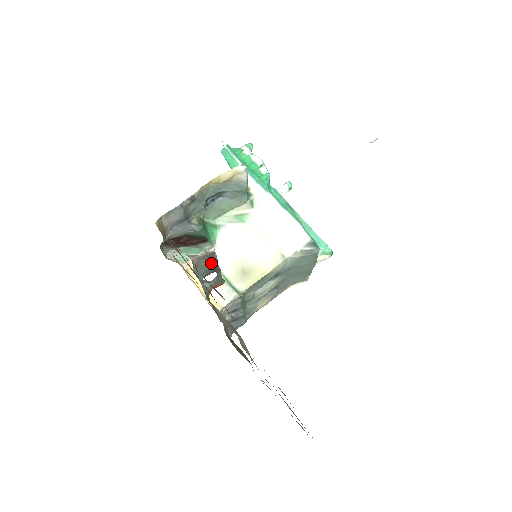
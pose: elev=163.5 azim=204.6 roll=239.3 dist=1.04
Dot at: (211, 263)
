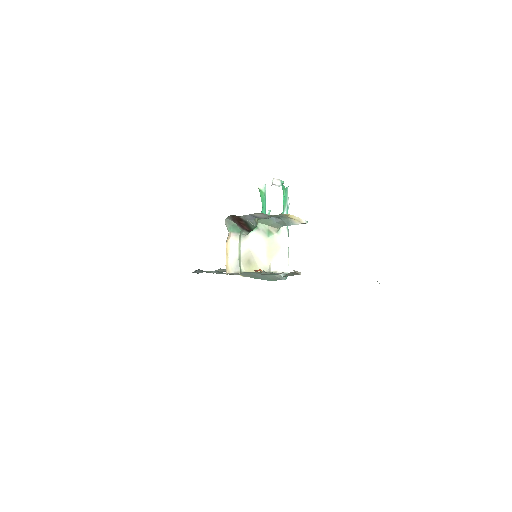
Dot at: (290, 275)
